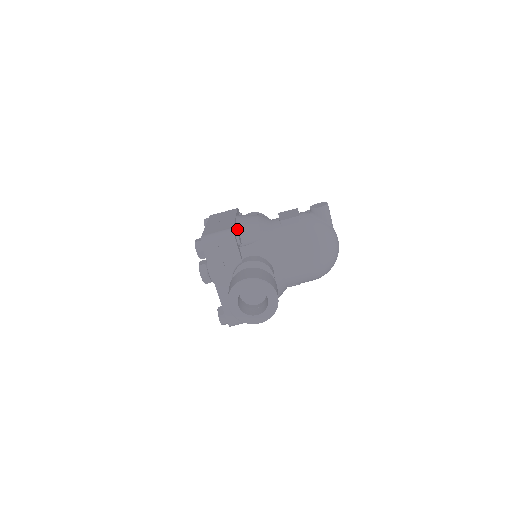
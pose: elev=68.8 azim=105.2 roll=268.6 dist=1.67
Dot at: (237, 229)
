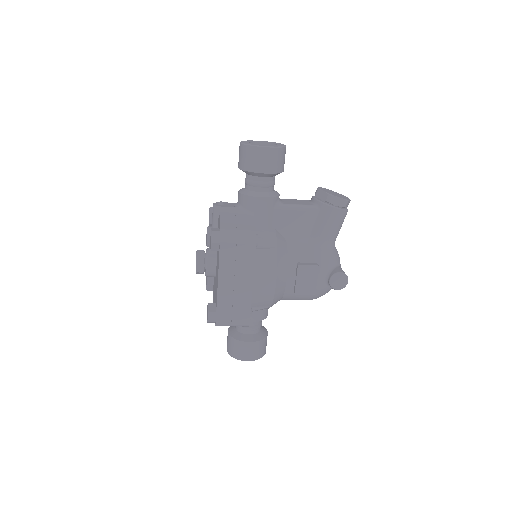
Dot at: (251, 304)
